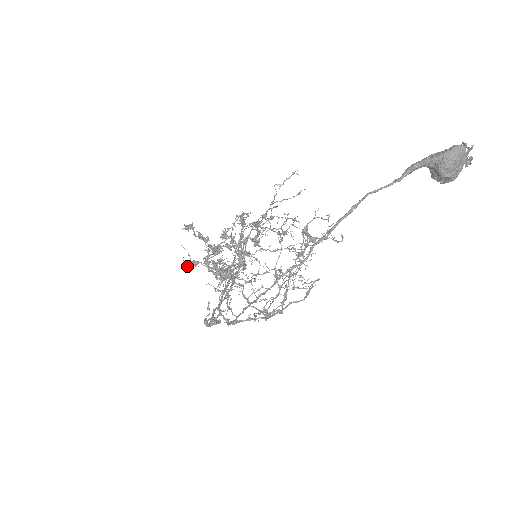
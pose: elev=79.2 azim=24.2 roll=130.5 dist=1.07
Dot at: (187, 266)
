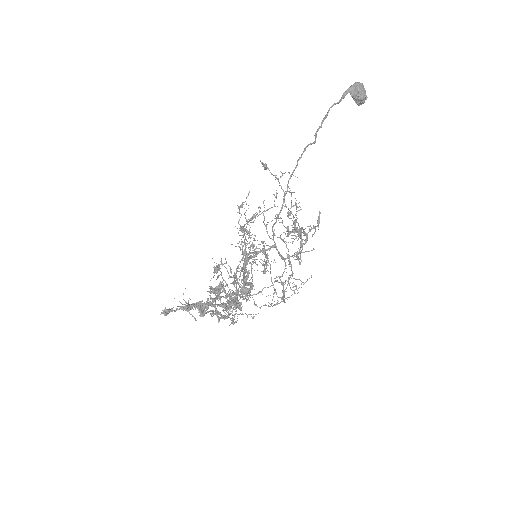
Dot at: (187, 305)
